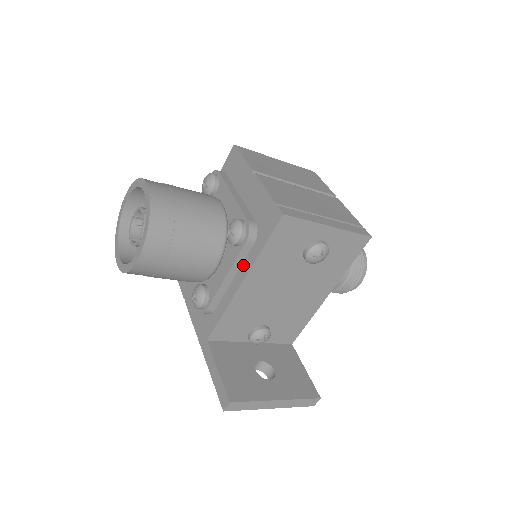
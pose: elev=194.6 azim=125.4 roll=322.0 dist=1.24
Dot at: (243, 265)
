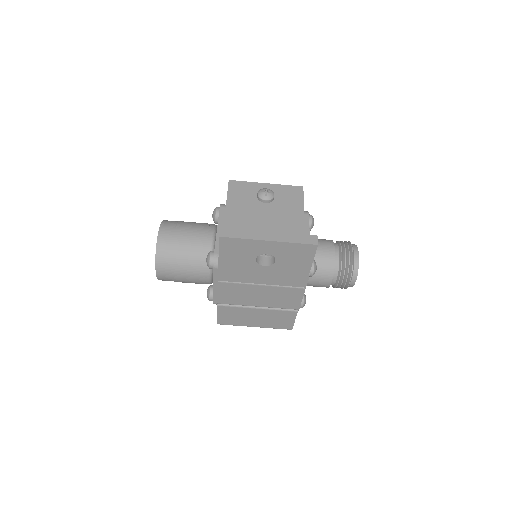
Dot at: occluded
